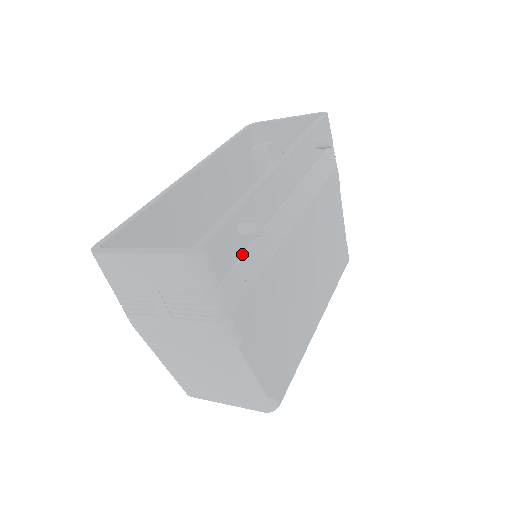
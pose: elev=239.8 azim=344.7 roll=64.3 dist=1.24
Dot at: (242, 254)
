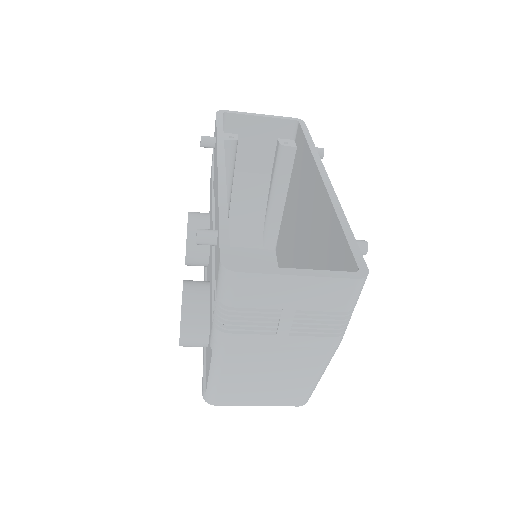
Dot at: occluded
